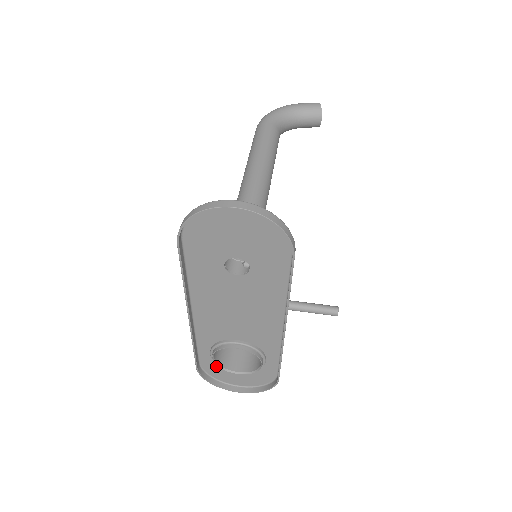
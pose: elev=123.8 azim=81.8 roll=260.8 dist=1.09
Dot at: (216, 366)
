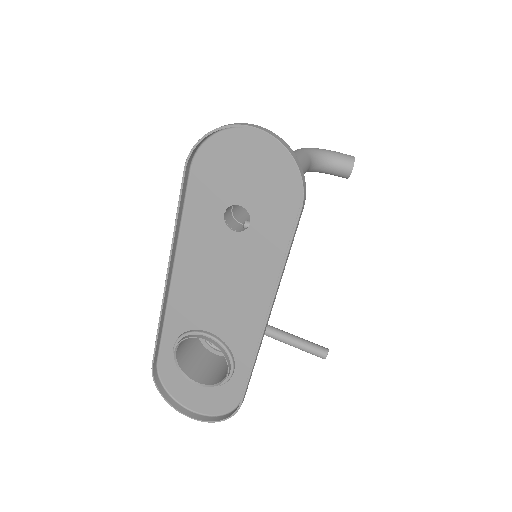
Dot at: (175, 371)
